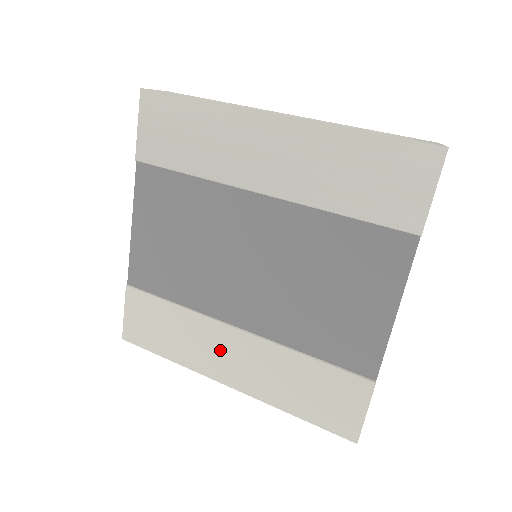
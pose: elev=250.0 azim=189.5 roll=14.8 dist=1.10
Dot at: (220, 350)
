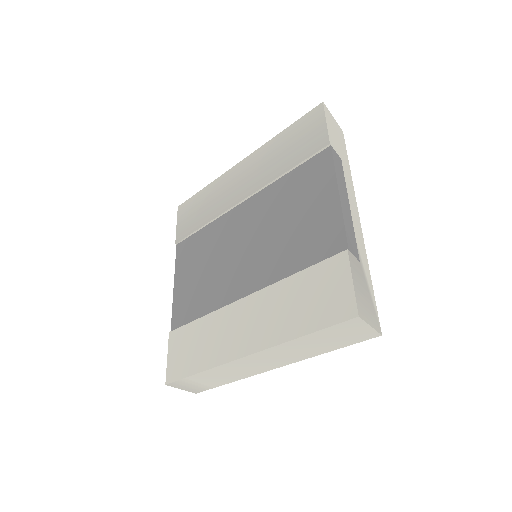
Dot at: (235, 327)
